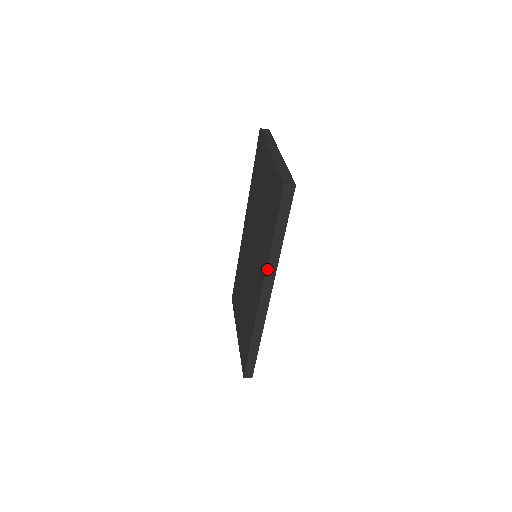
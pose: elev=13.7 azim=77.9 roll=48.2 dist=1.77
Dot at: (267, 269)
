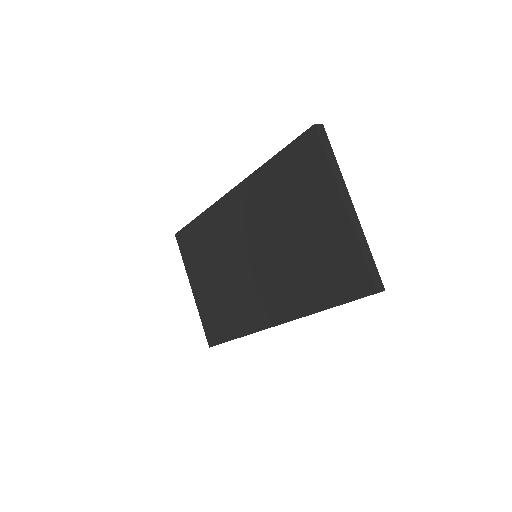
Dot at: (298, 318)
